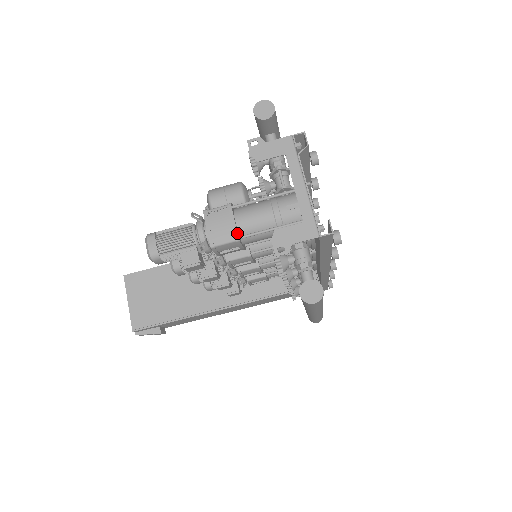
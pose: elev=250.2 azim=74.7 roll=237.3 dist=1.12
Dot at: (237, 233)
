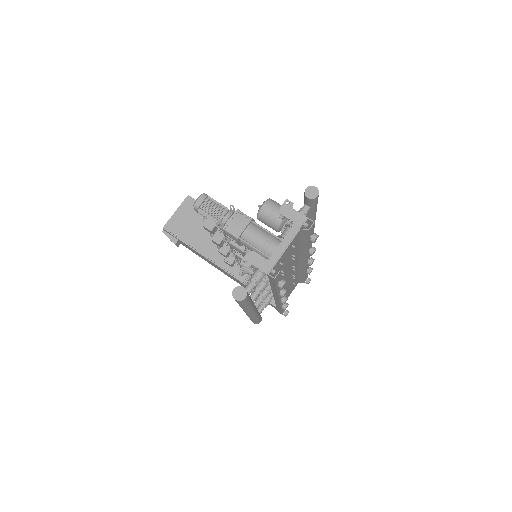
Dot at: (240, 235)
